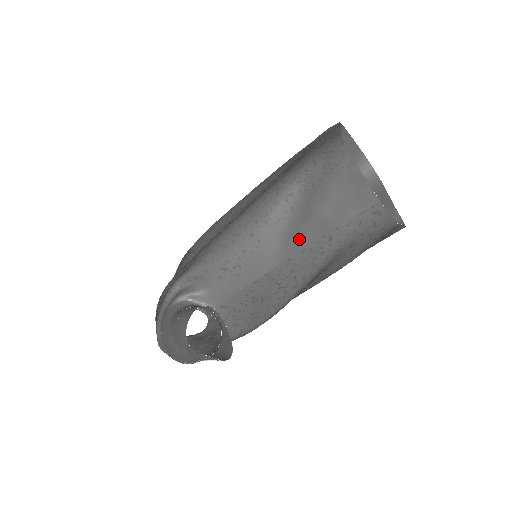
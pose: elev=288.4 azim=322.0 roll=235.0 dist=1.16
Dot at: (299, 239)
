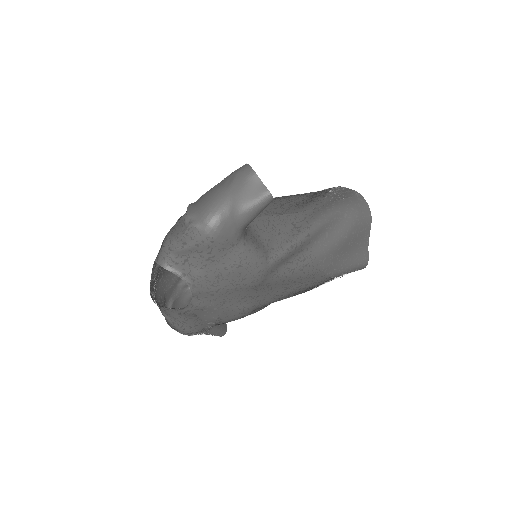
Dot at: (310, 205)
